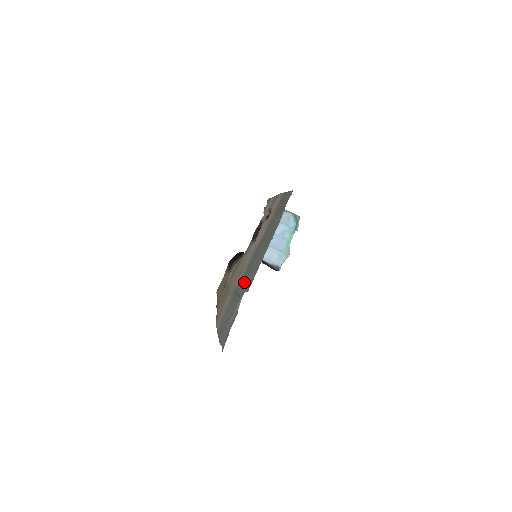
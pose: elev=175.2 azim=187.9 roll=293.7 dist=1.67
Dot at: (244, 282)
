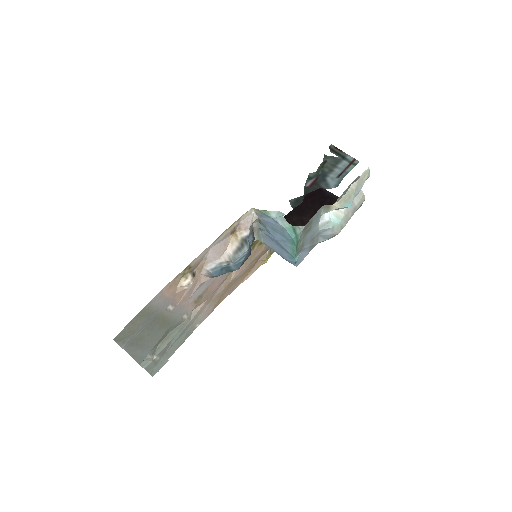
Dot at: (158, 342)
